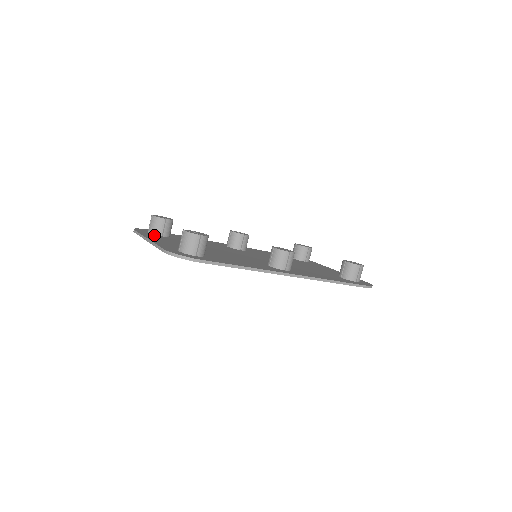
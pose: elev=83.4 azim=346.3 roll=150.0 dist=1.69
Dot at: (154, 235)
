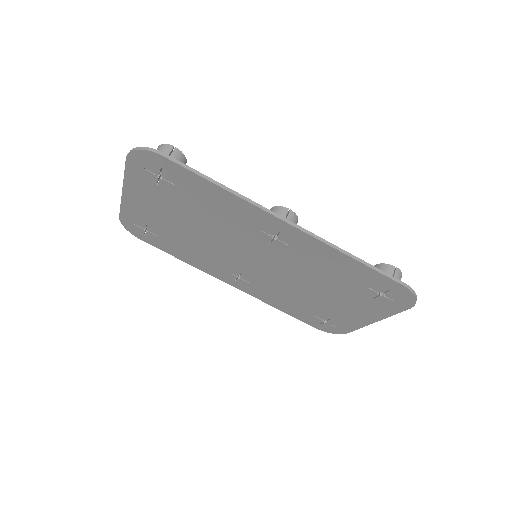
Dot at: (138, 215)
